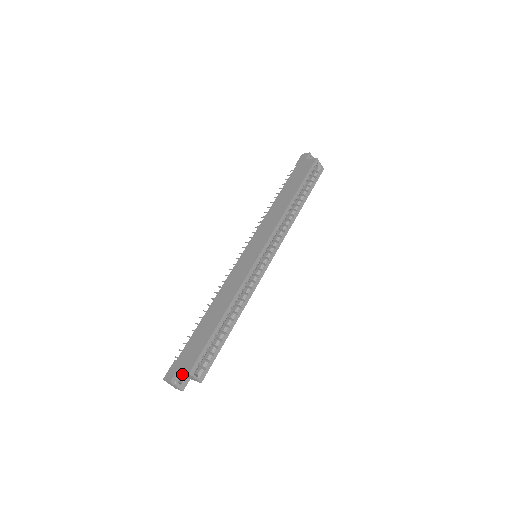
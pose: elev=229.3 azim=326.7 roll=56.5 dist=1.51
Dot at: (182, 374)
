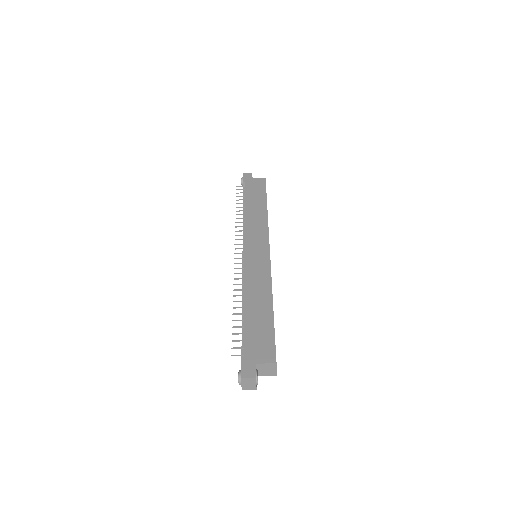
Dot at: (257, 369)
